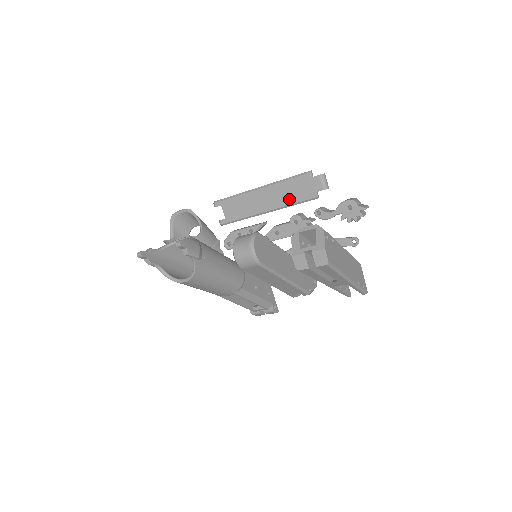
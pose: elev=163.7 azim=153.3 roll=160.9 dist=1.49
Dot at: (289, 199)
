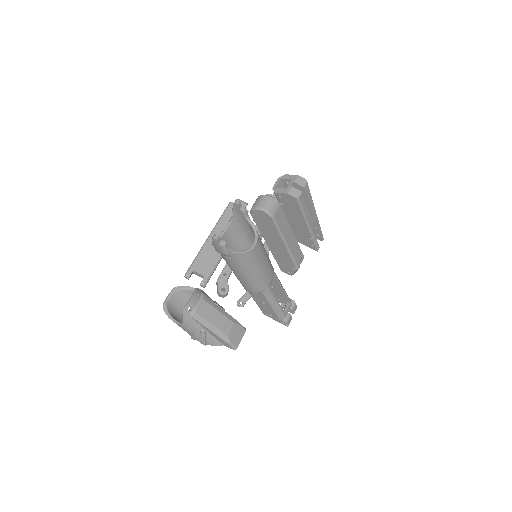
Dot at: occluded
